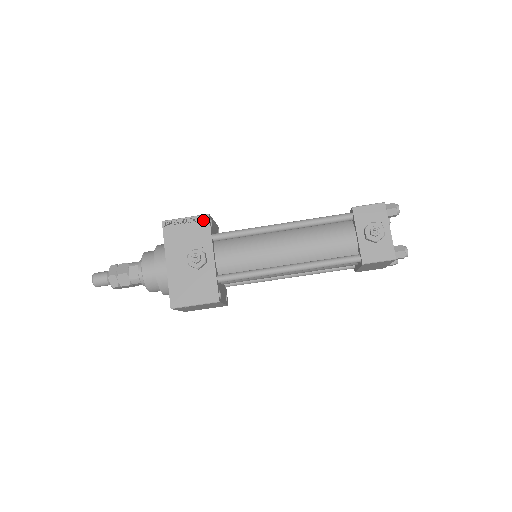
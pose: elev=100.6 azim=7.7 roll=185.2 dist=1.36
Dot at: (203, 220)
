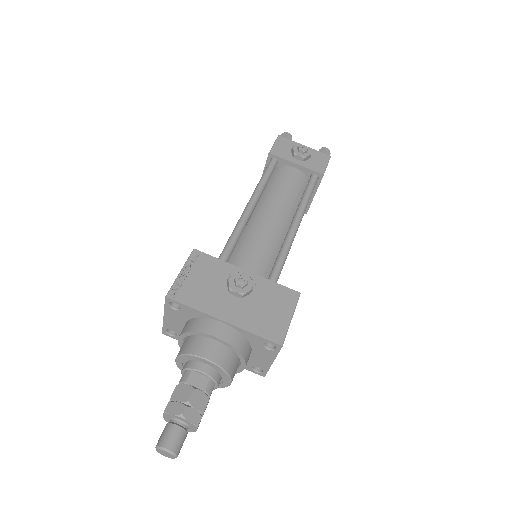
Dot at: (197, 257)
